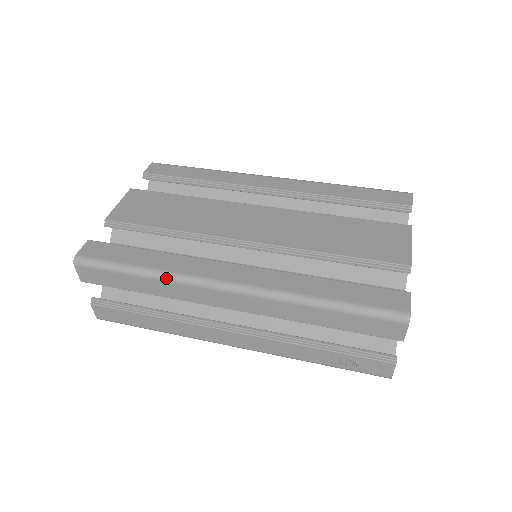
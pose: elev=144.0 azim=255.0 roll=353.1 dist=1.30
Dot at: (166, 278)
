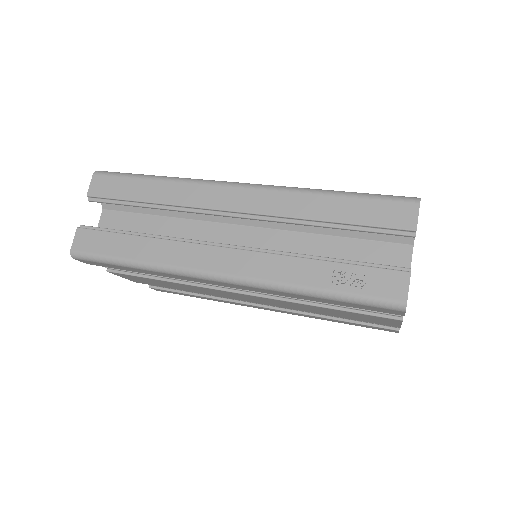
Dot at: (179, 179)
